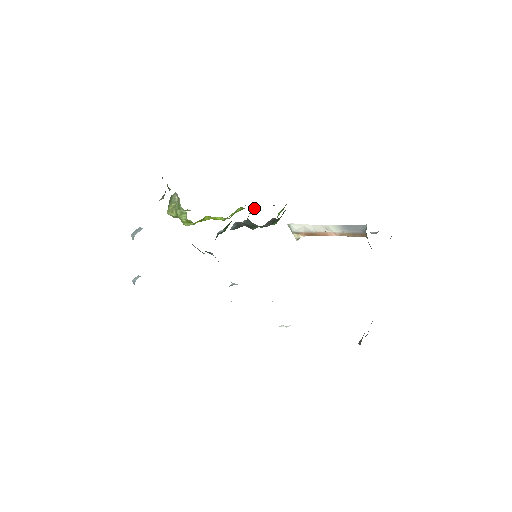
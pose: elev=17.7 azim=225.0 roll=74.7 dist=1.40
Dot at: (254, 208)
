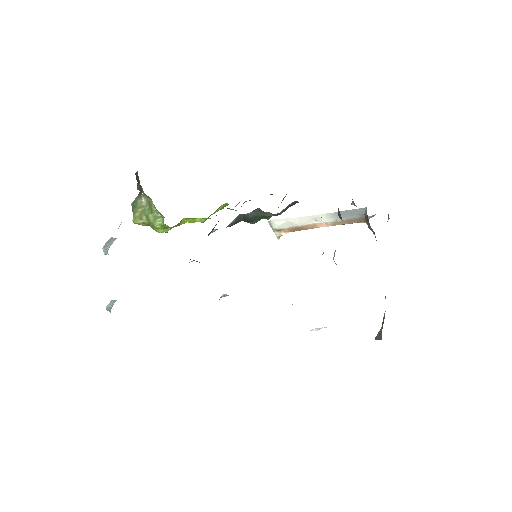
Dot at: (245, 201)
